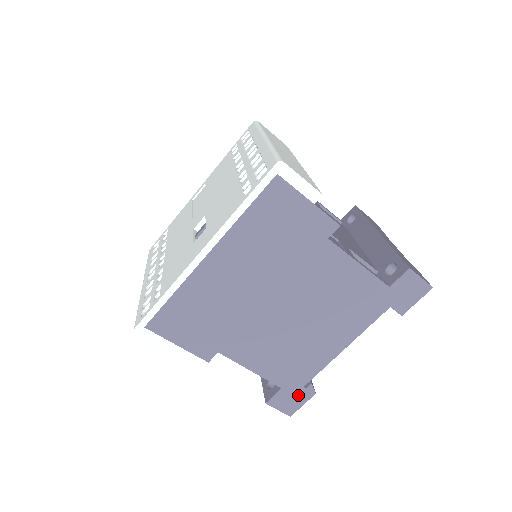
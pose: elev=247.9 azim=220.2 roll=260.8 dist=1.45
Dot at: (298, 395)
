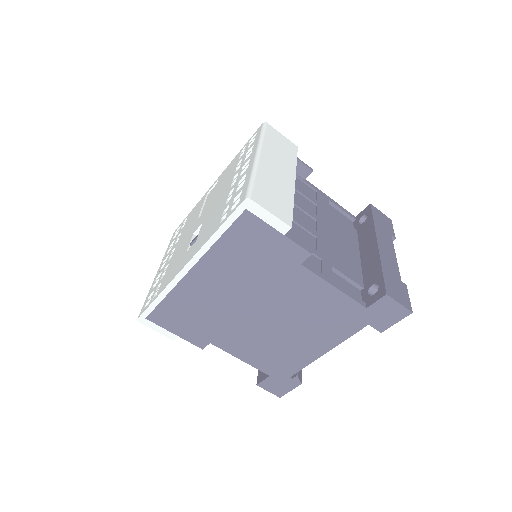
Dot at: (285, 383)
